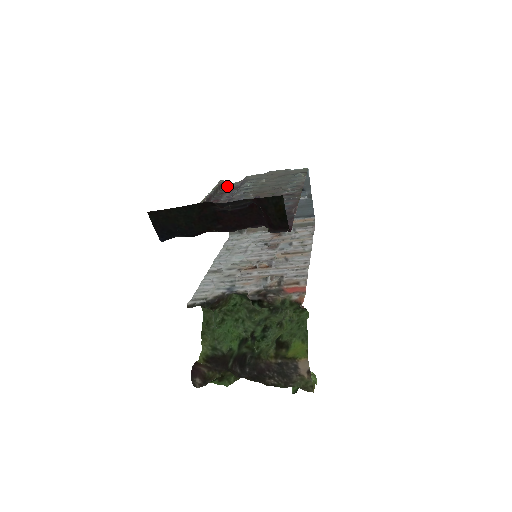
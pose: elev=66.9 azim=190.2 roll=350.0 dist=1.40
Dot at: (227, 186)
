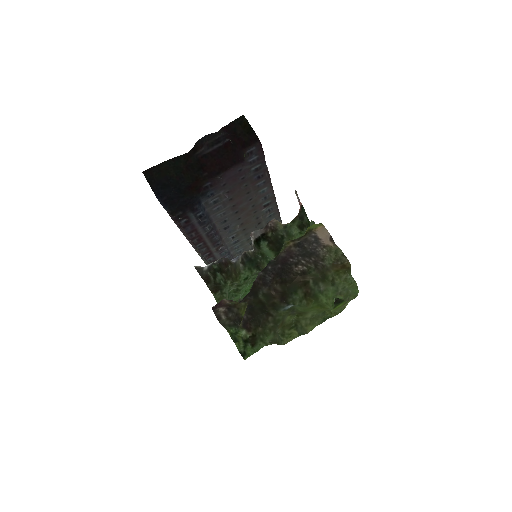
Dot at: occluded
